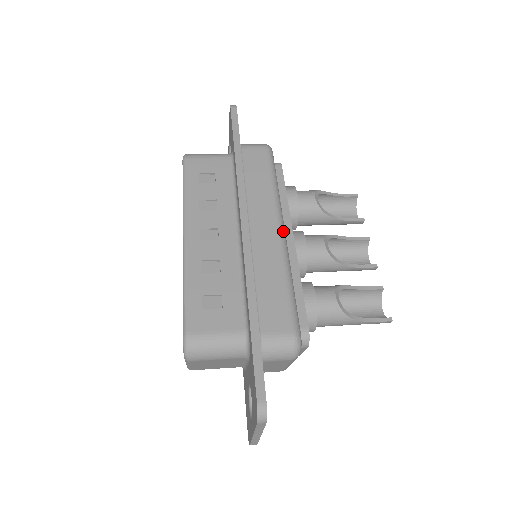
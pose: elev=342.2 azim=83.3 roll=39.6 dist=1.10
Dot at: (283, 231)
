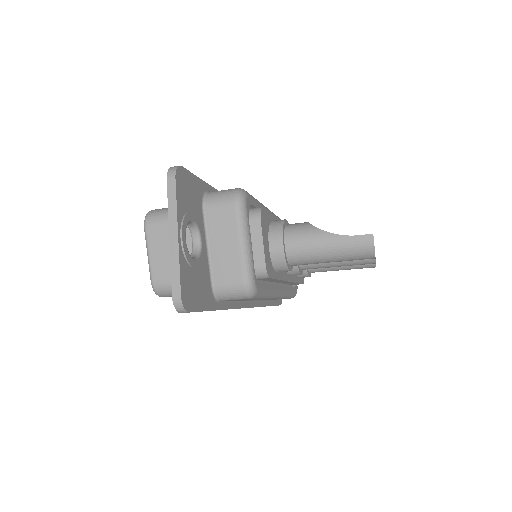
Dot at: (272, 212)
